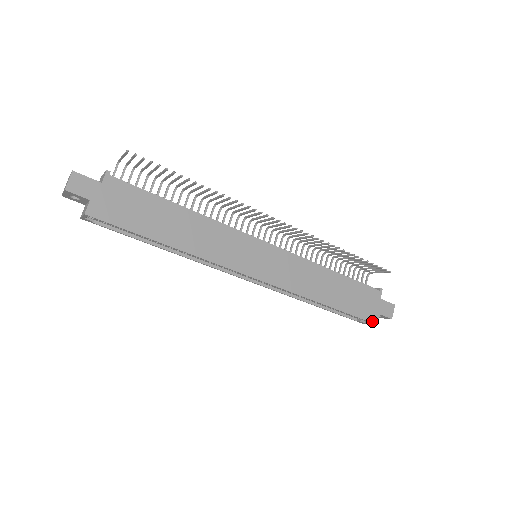
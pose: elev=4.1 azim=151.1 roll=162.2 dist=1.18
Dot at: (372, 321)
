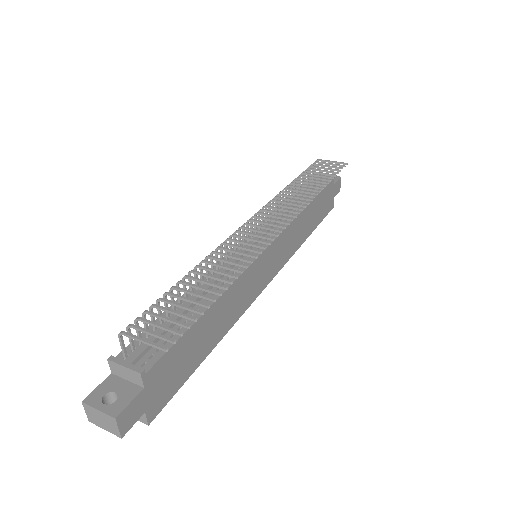
Dot at: (331, 209)
